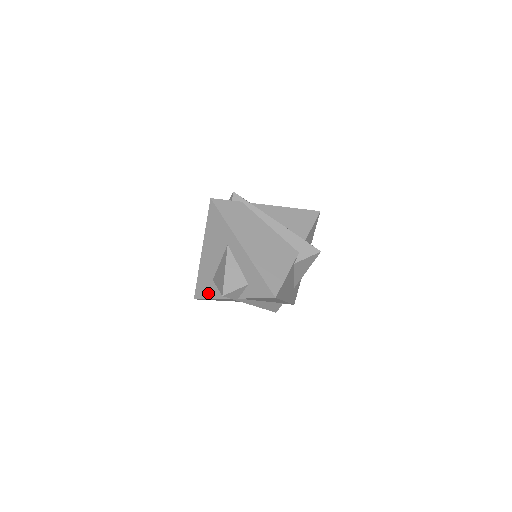
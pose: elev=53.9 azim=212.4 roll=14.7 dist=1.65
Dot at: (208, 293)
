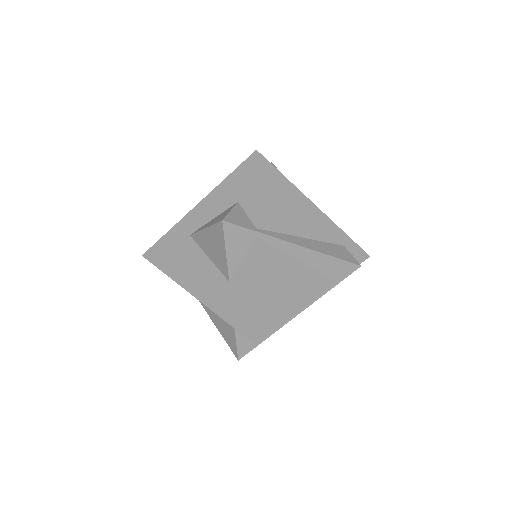
Dot at: (246, 300)
